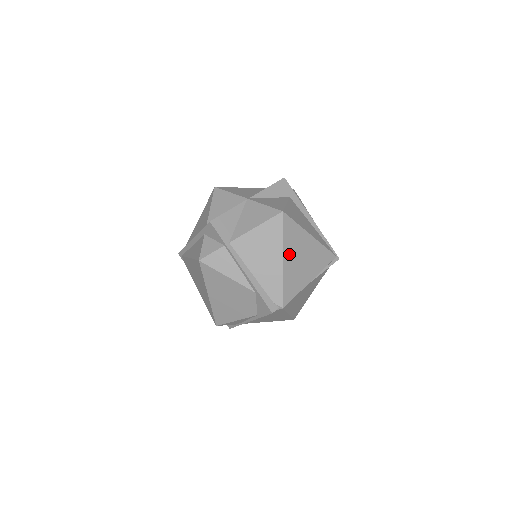
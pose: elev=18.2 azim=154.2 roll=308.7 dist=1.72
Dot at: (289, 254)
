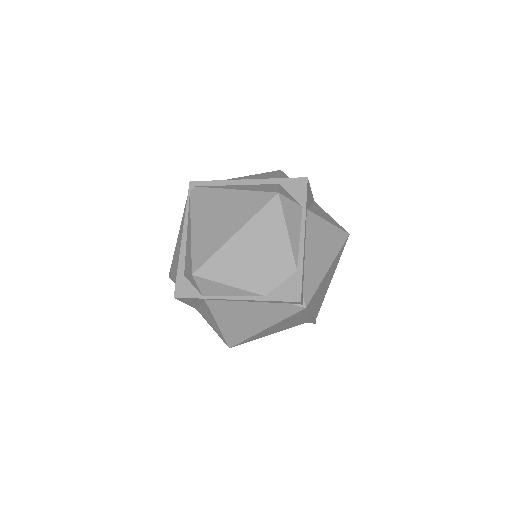
Dot at: (330, 270)
